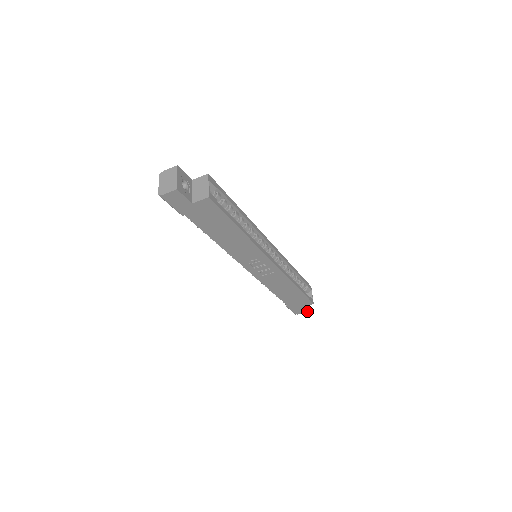
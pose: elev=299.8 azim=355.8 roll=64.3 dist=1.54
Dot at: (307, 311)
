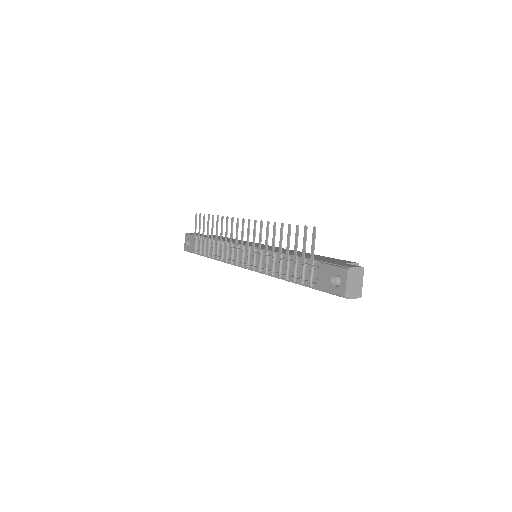
Dot at: occluded
